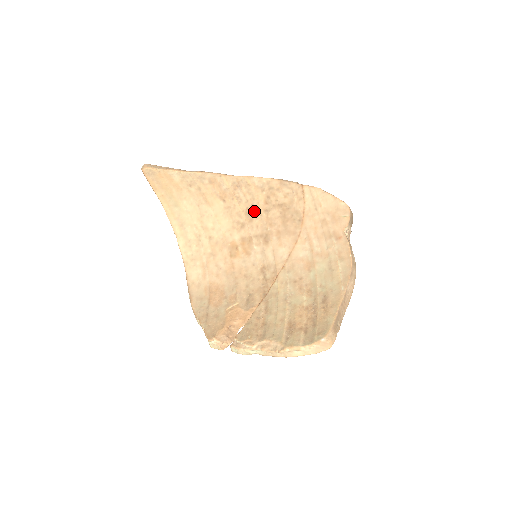
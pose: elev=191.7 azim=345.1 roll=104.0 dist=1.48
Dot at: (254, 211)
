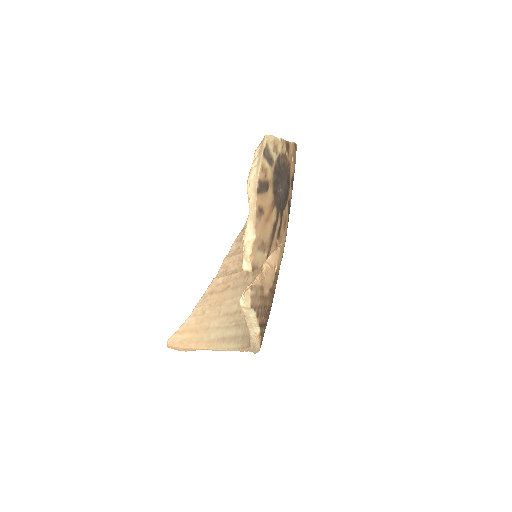
Dot at: occluded
